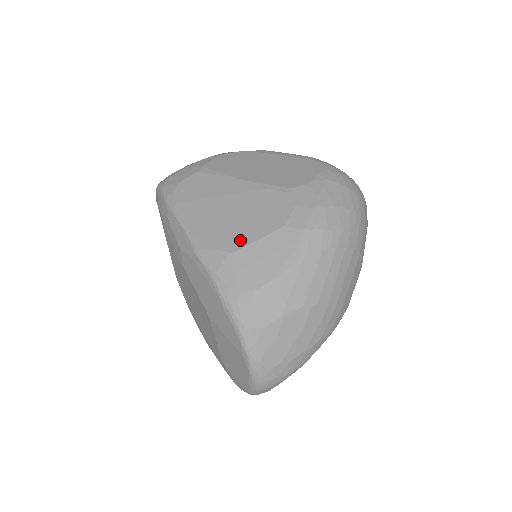
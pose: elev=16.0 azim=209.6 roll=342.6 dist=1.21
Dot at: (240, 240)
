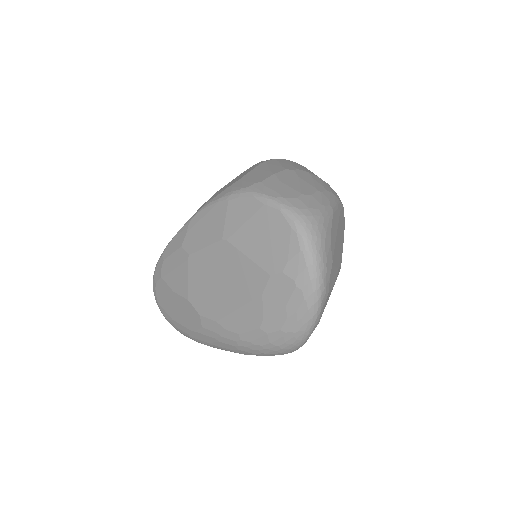
Dot at: occluded
